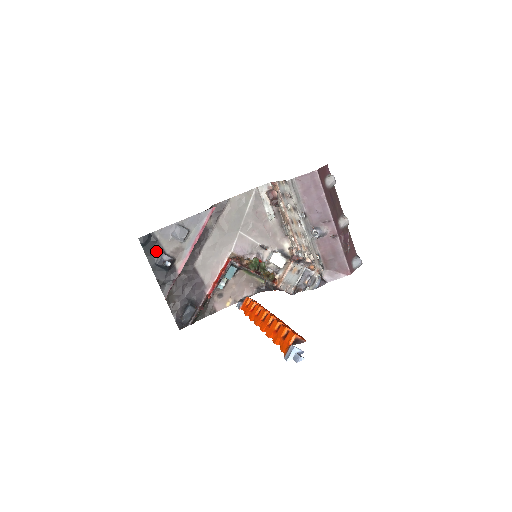
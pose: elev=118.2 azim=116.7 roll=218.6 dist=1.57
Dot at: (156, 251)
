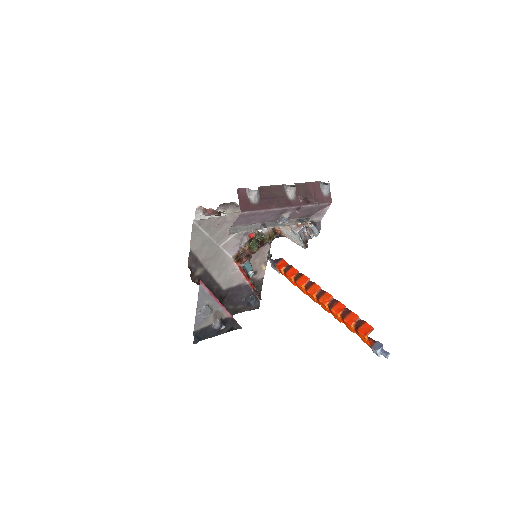
Dot at: (208, 331)
